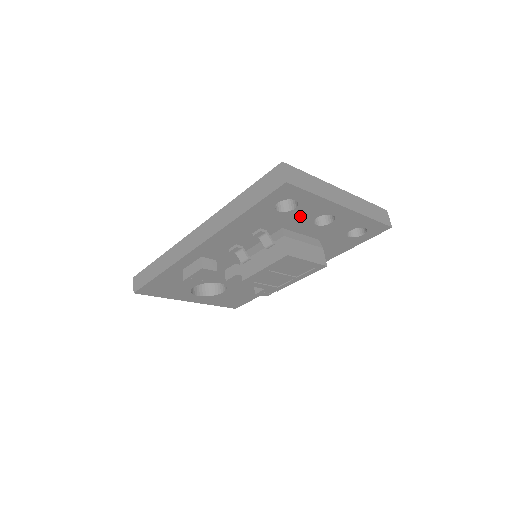
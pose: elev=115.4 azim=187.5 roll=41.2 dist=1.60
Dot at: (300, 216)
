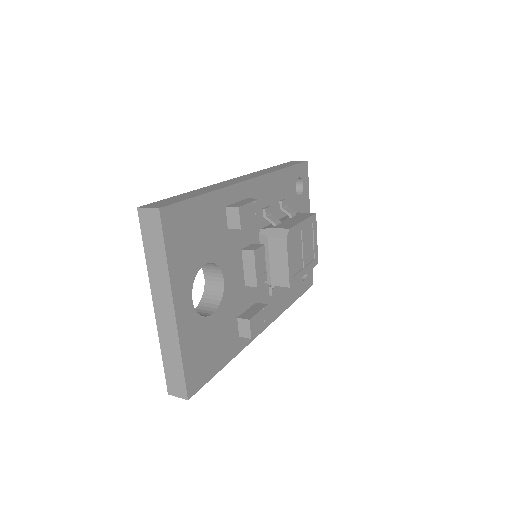
Dot at: (298, 209)
